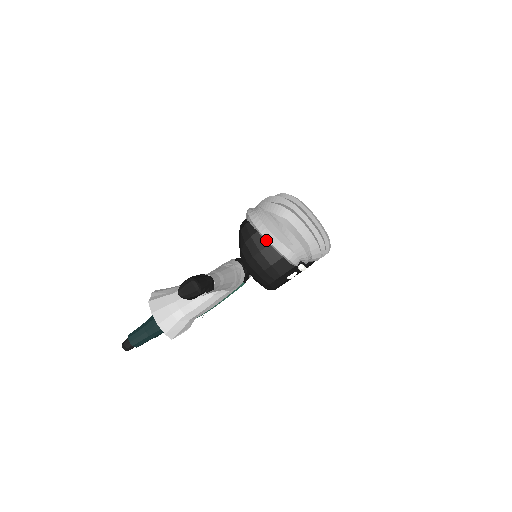
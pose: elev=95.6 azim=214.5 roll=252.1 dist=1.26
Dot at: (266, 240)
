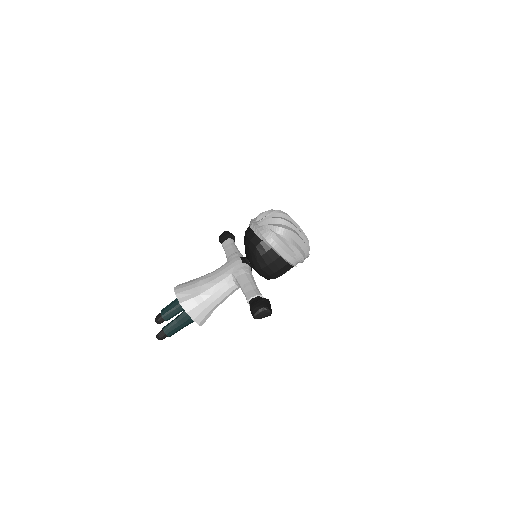
Dot at: (278, 254)
